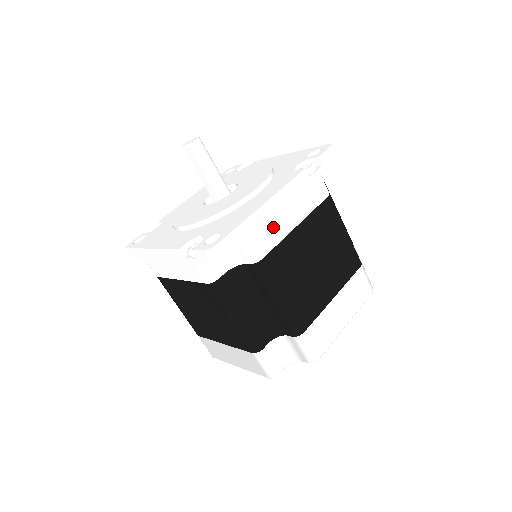
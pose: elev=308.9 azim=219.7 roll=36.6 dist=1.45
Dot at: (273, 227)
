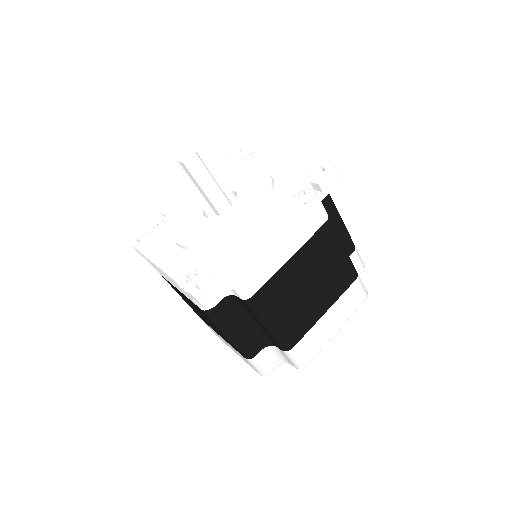
Dot at: (265, 265)
